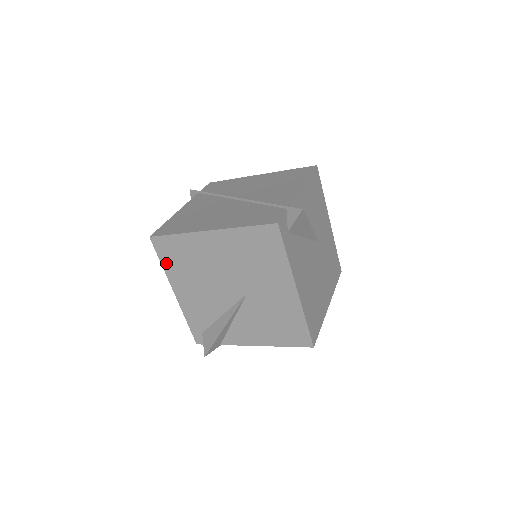
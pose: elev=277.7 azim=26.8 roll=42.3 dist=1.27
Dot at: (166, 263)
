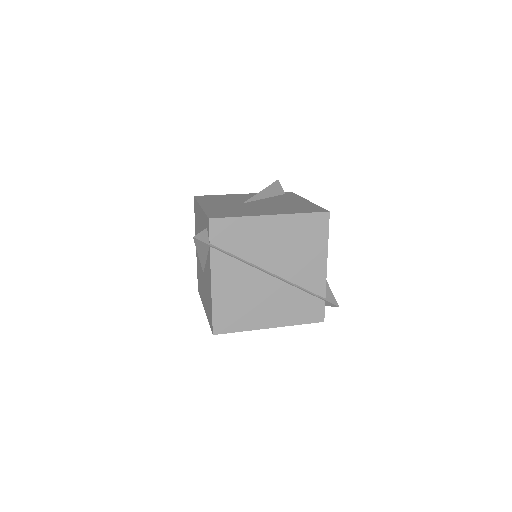
Dot at: occluded
